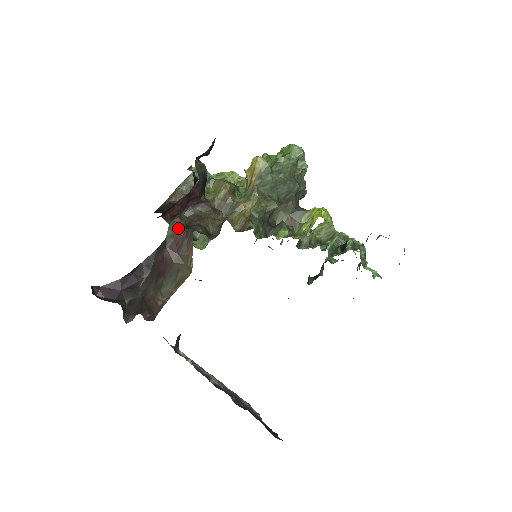
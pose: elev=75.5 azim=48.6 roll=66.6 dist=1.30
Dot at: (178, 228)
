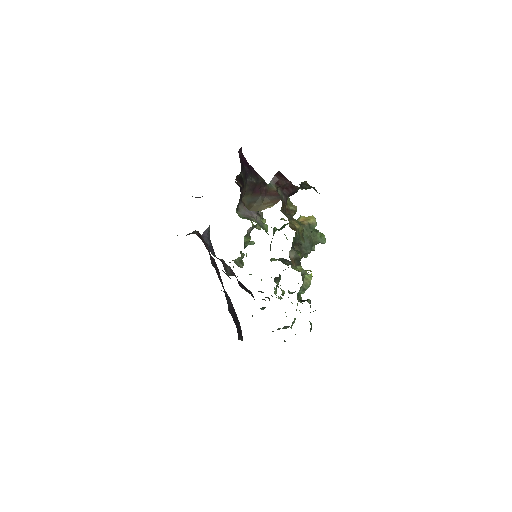
Dot at: (274, 189)
